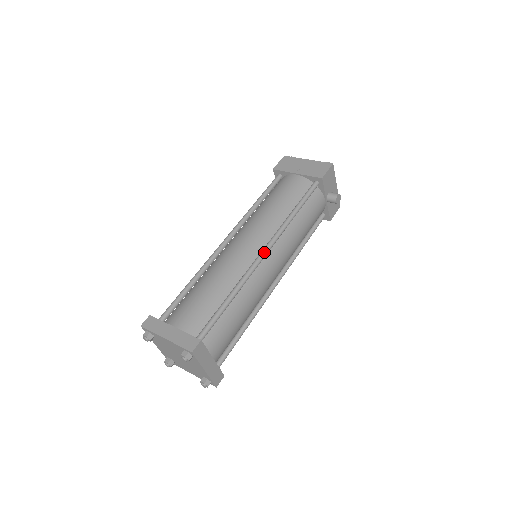
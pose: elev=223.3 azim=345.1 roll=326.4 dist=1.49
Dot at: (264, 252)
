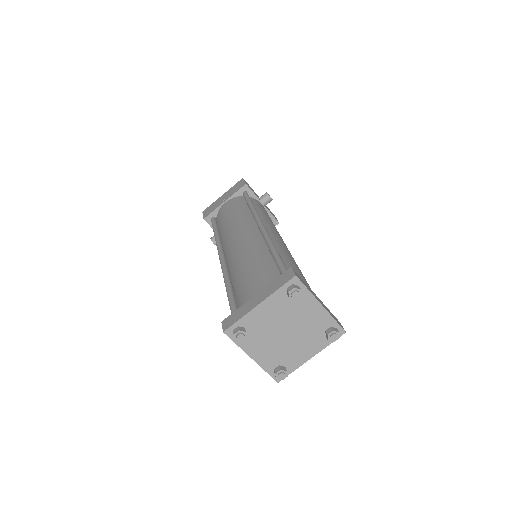
Dot at: (261, 224)
